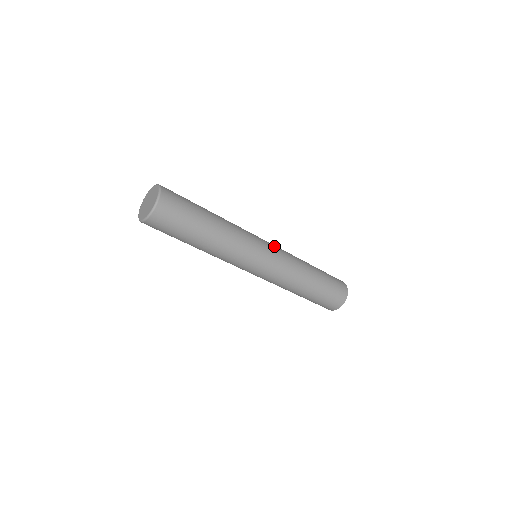
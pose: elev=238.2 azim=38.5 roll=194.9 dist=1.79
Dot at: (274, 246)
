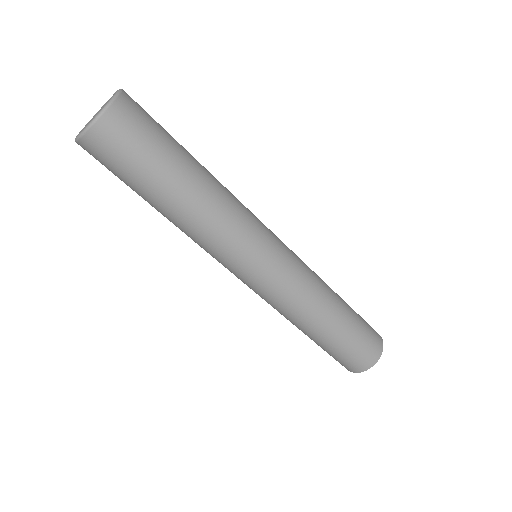
Dot at: (288, 250)
